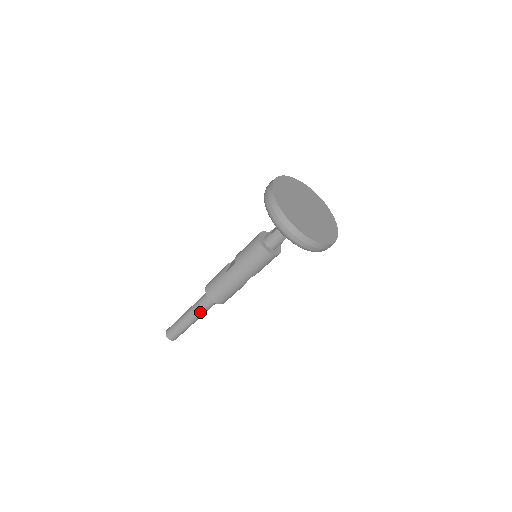
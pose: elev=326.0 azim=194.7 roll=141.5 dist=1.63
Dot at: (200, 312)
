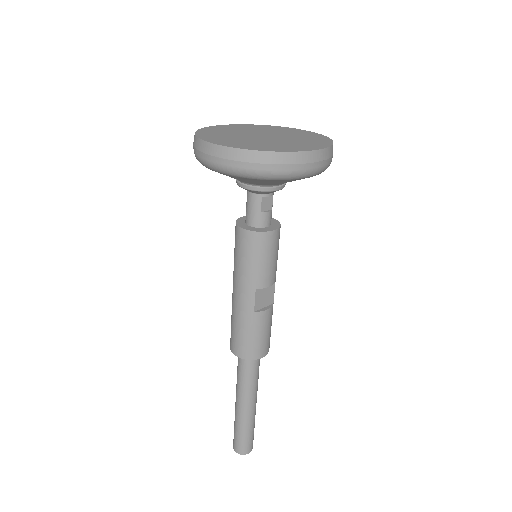
Dot at: (241, 386)
